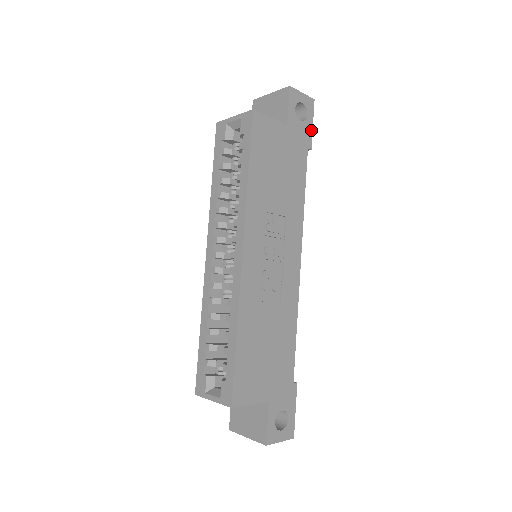
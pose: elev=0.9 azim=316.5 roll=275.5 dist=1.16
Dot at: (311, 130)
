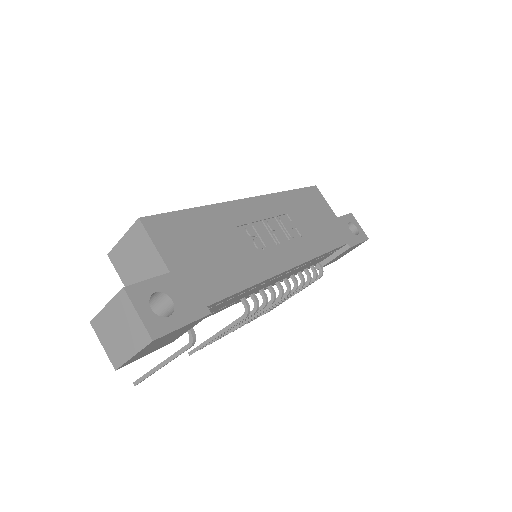
Dot at: (356, 243)
